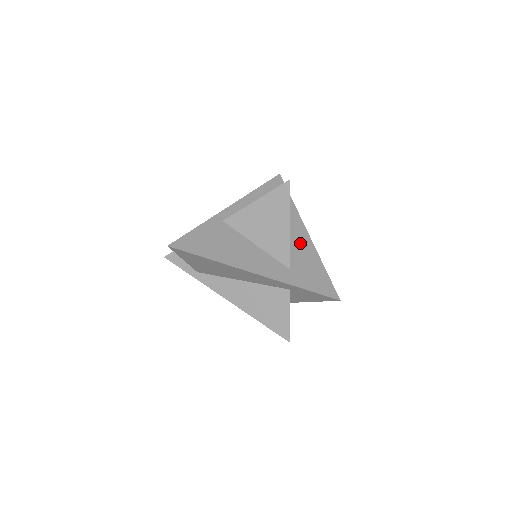
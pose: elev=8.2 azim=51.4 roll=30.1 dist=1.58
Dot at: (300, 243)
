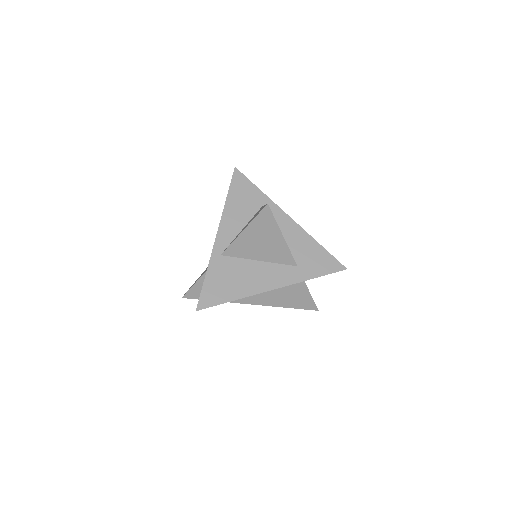
Dot at: (291, 234)
